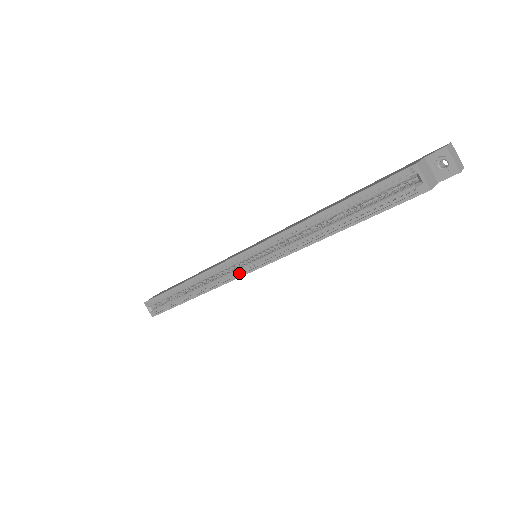
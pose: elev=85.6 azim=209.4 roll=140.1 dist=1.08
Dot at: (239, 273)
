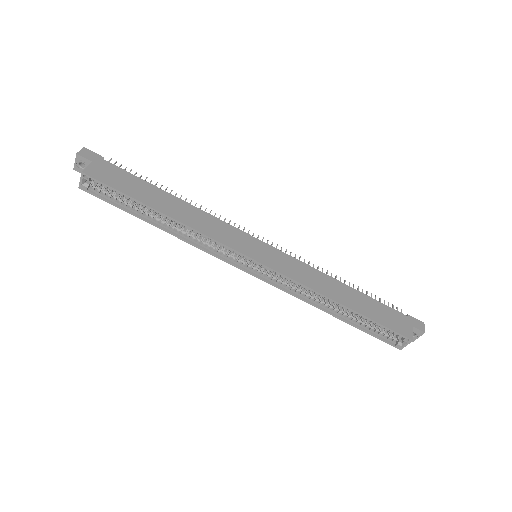
Dot at: (235, 262)
